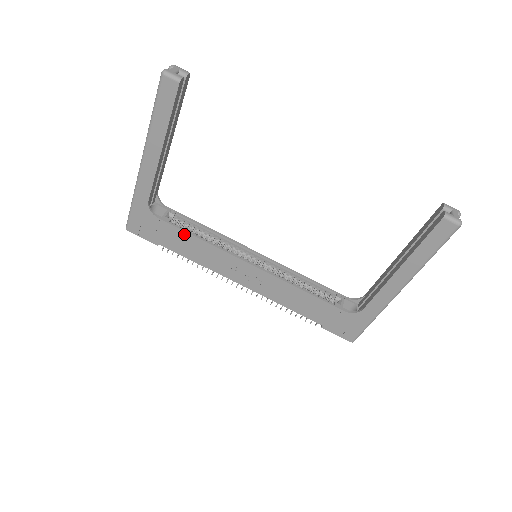
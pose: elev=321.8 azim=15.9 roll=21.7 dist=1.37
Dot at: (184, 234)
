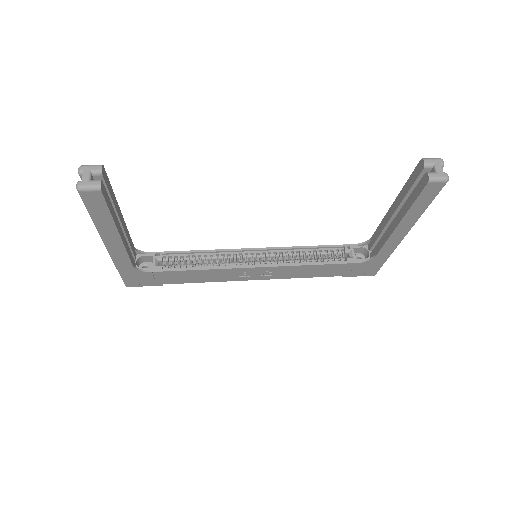
Dot at: (181, 272)
